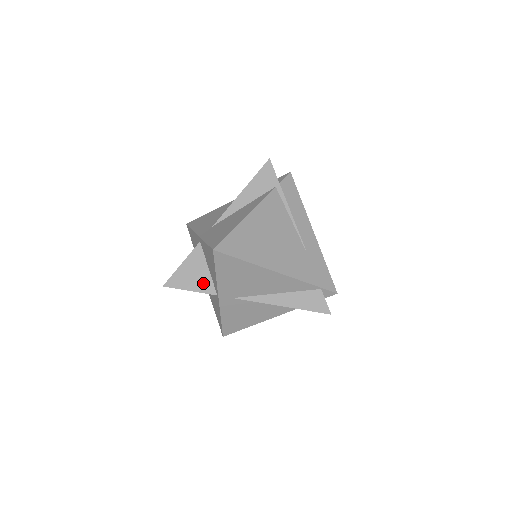
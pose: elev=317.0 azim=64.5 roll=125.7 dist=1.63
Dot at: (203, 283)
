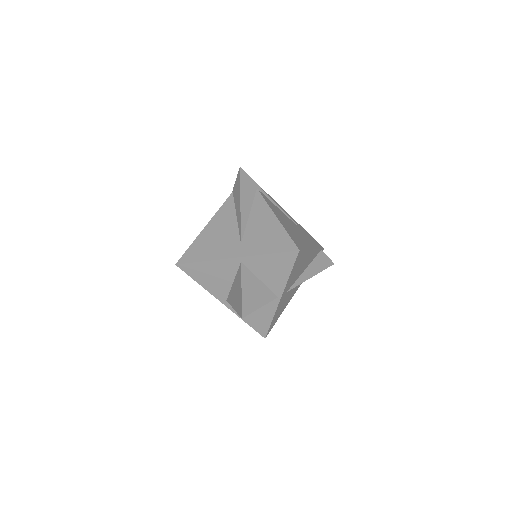
Dot at: (264, 294)
